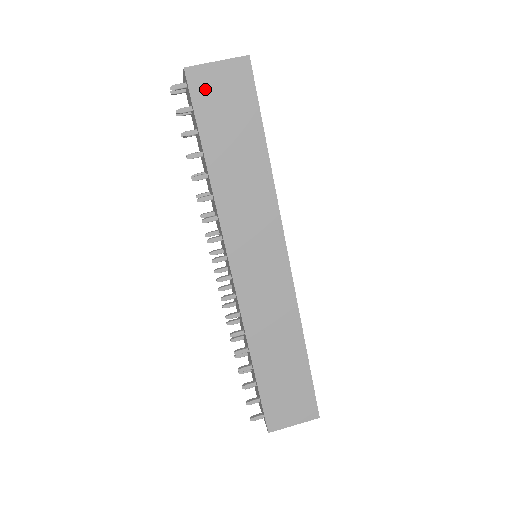
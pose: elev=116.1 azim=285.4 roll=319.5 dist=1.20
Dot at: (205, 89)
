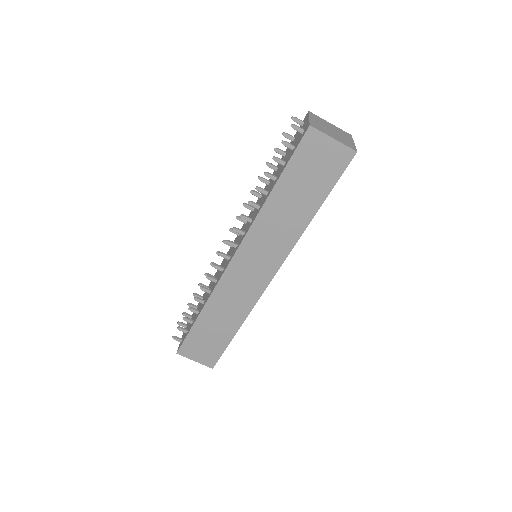
Dot at: (311, 148)
